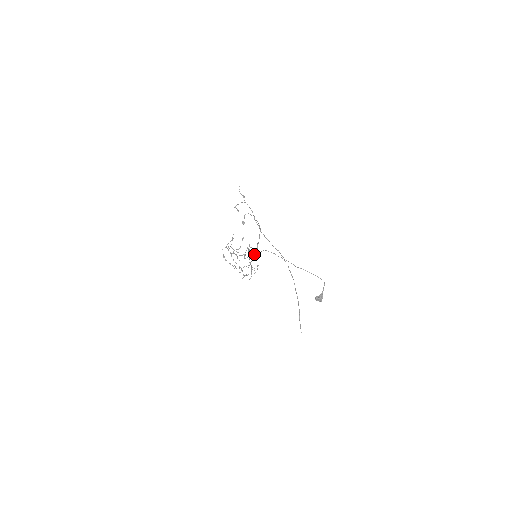
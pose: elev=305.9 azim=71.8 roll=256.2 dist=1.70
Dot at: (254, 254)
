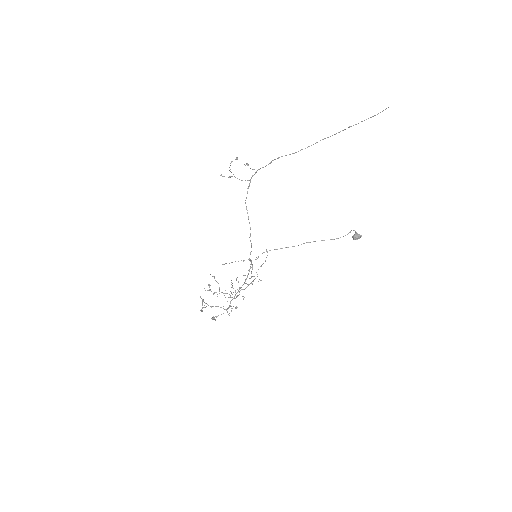
Dot at: (248, 273)
